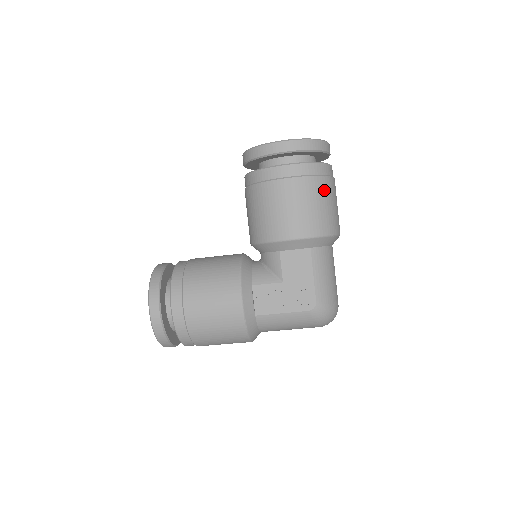
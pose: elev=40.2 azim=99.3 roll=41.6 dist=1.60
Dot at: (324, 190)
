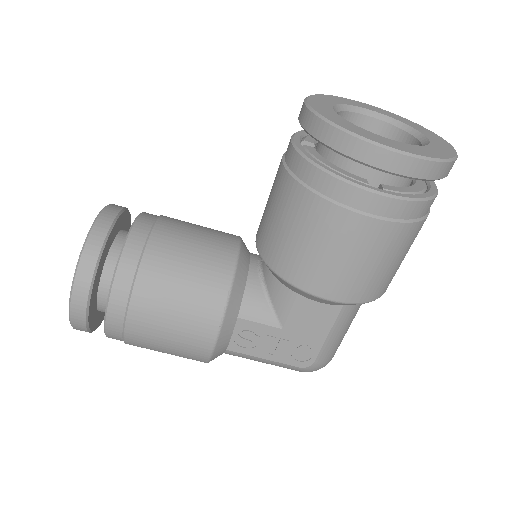
Dot at: (409, 241)
